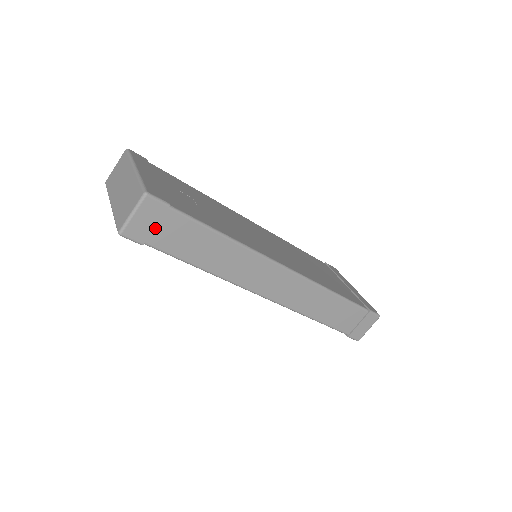
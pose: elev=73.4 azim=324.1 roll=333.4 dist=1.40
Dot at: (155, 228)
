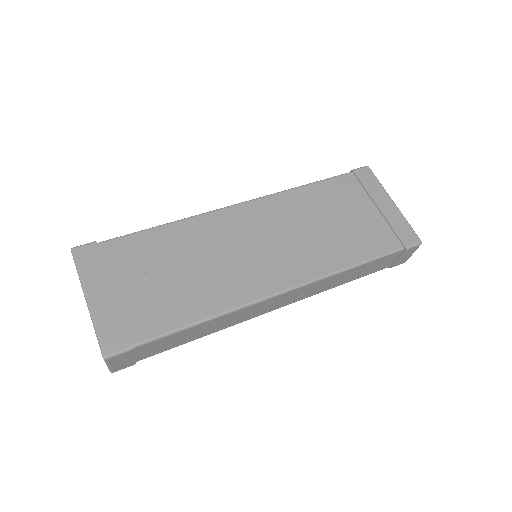
Dot at: (135, 356)
